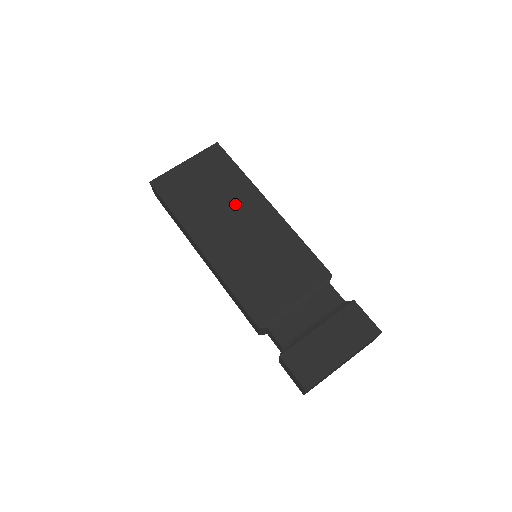
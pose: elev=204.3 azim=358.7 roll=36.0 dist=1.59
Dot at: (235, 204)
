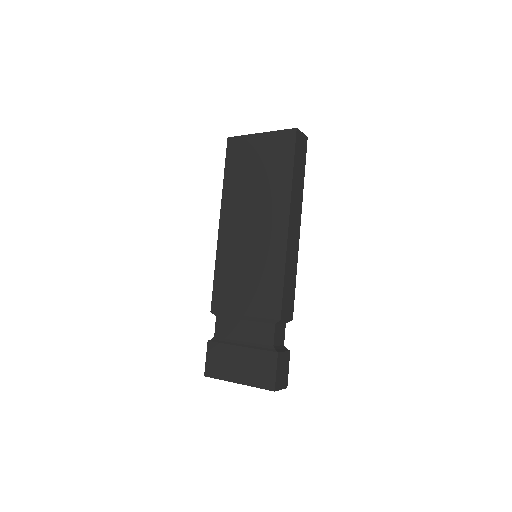
Dot at: (265, 202)
